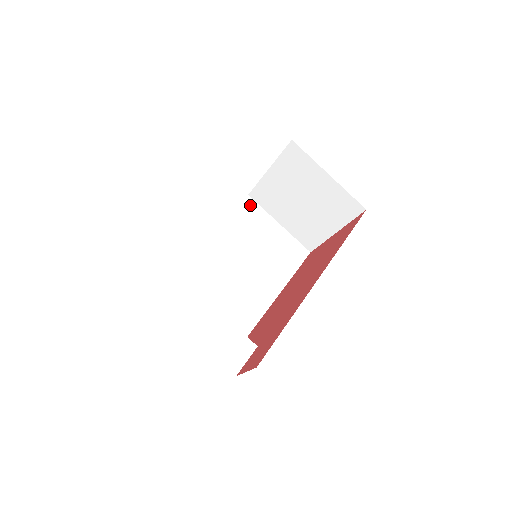
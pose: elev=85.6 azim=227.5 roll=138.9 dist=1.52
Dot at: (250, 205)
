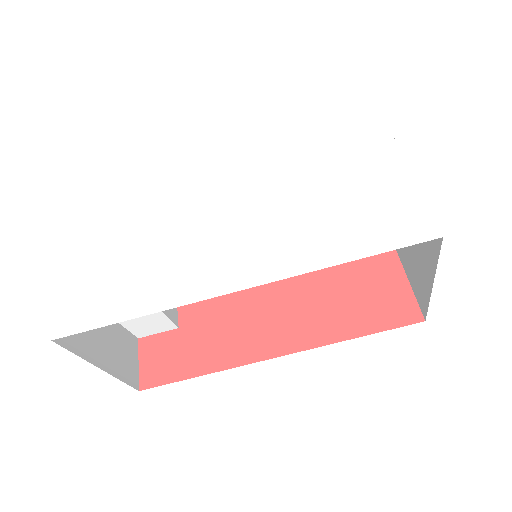
Dot at: occluded
